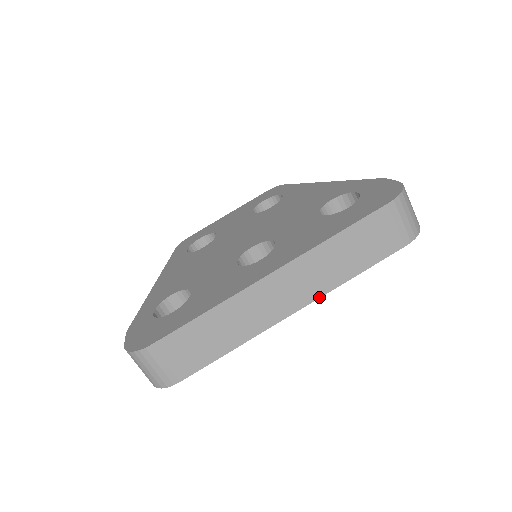
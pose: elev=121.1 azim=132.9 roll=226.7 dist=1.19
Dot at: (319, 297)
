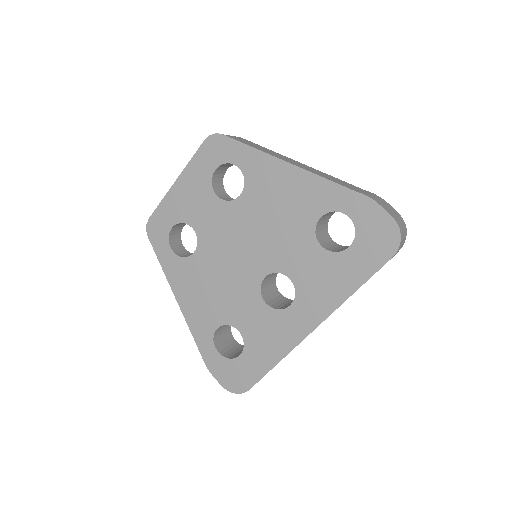
Dot at: occluded
